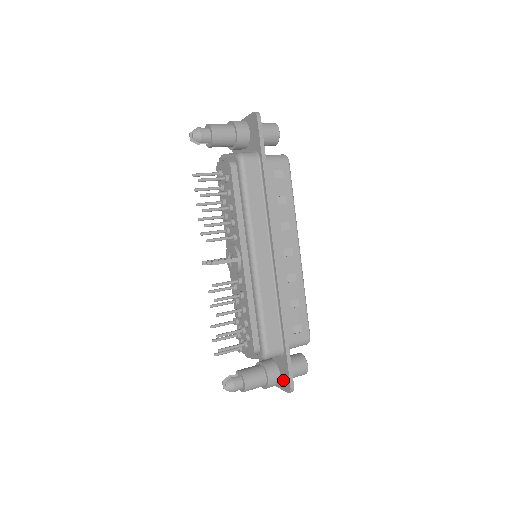
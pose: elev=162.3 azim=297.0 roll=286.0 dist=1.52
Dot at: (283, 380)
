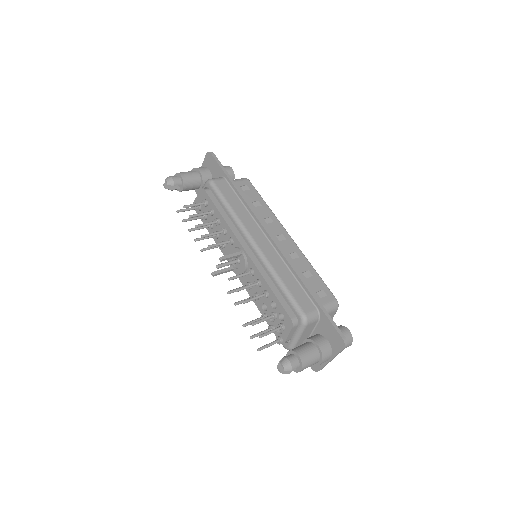
Dot at: (333, 342)
